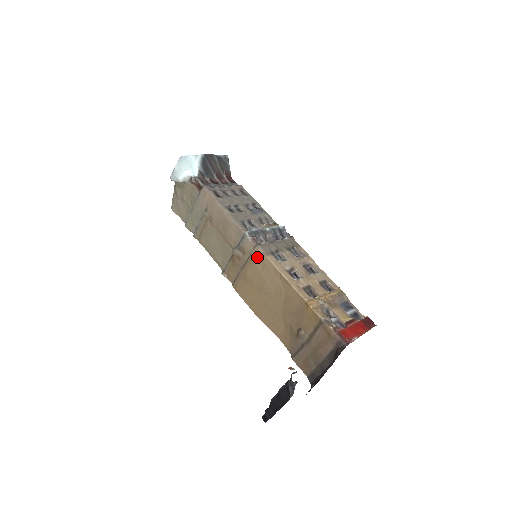
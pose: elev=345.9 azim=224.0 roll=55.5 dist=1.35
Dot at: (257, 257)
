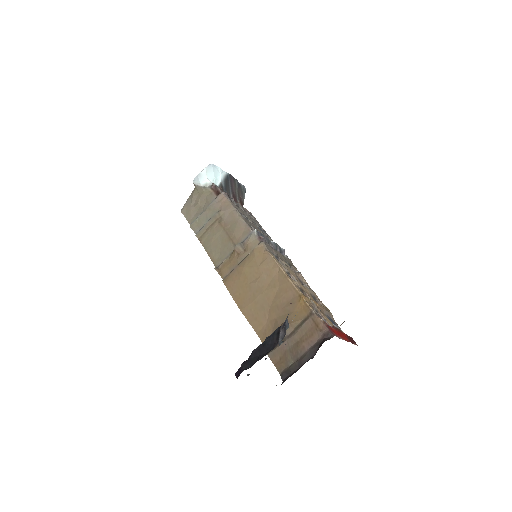
Dot at: (259, 252)
